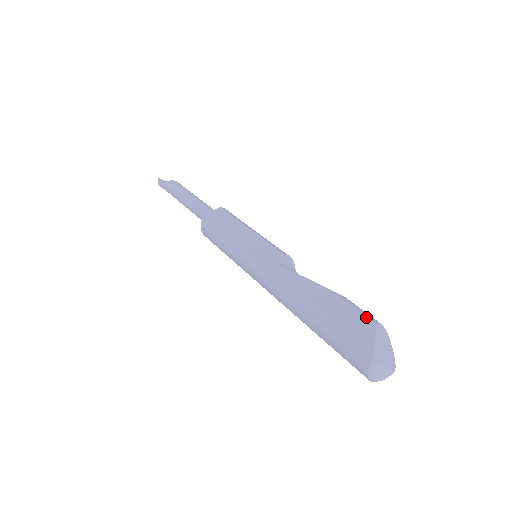
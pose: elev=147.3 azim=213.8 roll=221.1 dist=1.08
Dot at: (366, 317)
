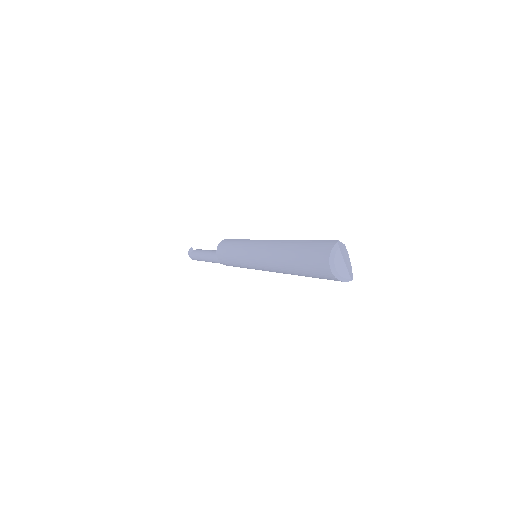
Dot at: occluded
